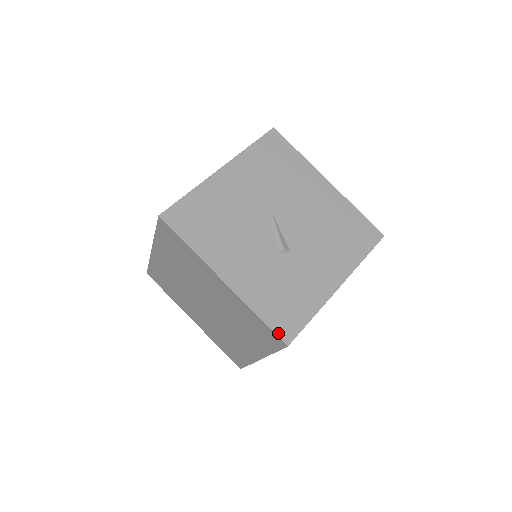
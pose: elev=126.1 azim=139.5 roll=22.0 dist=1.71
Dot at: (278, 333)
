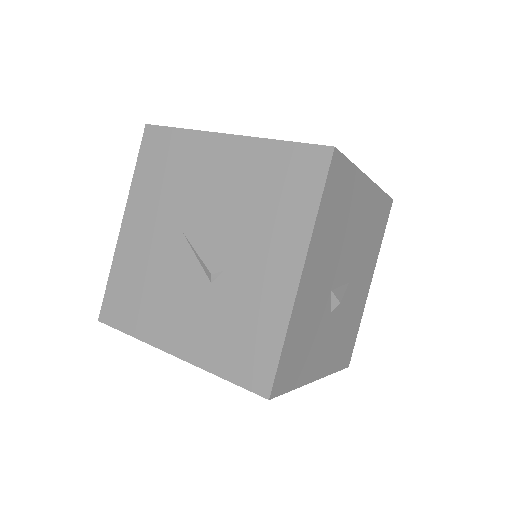
Dot at: (251, 388)
